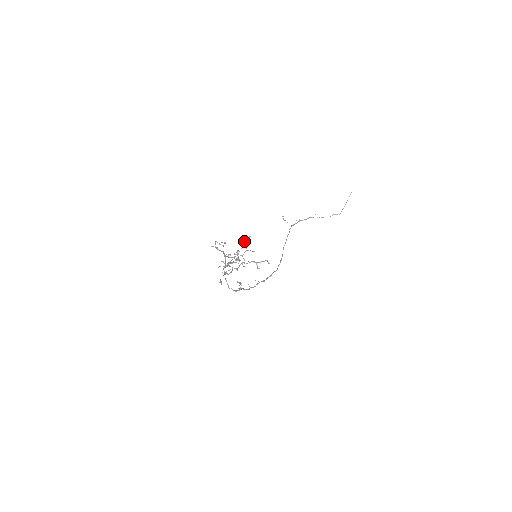
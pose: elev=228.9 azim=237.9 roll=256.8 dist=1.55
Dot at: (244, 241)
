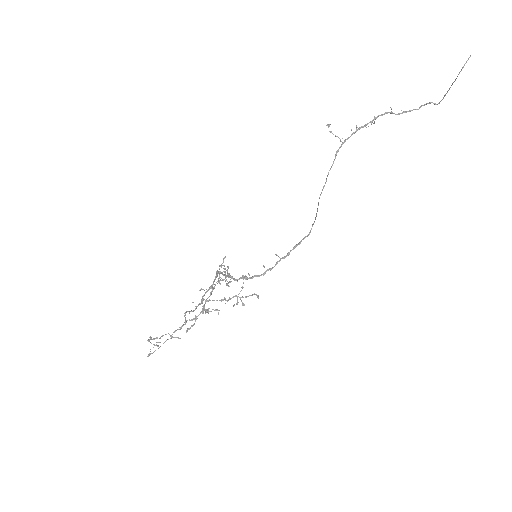
Dot at: (221, 266)
